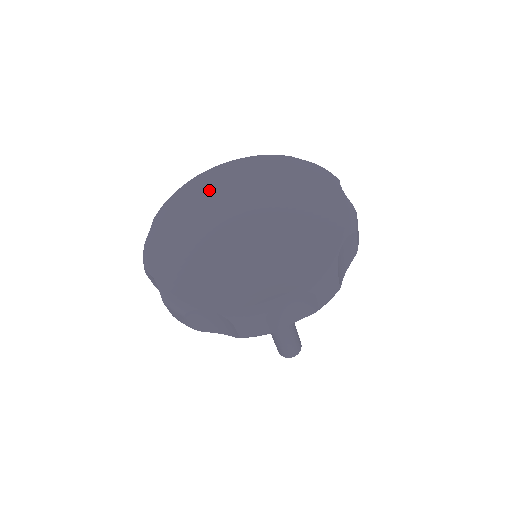
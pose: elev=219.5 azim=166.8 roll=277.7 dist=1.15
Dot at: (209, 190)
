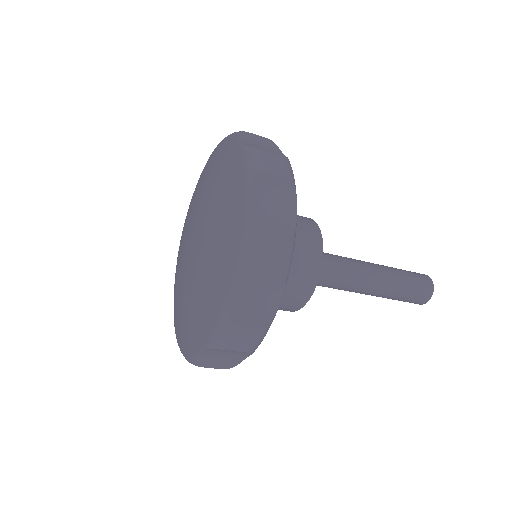
Dot at: (181, 240)
